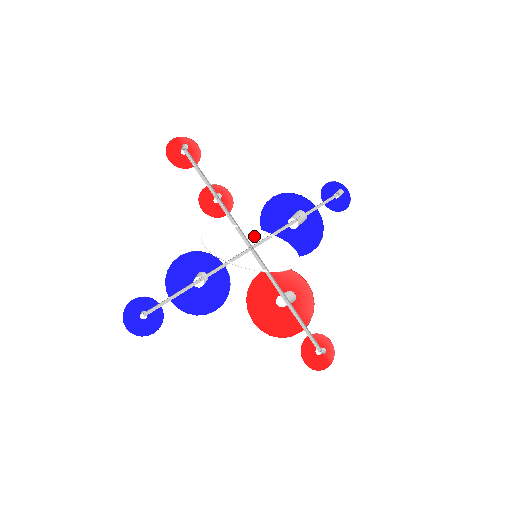
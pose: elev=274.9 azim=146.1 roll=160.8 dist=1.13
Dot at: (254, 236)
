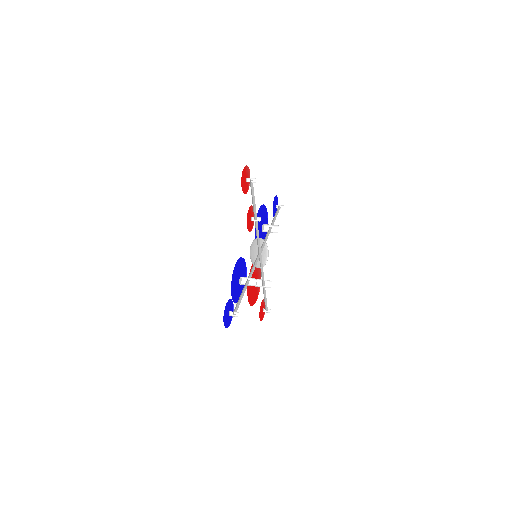
Dot at: (260, 243)
